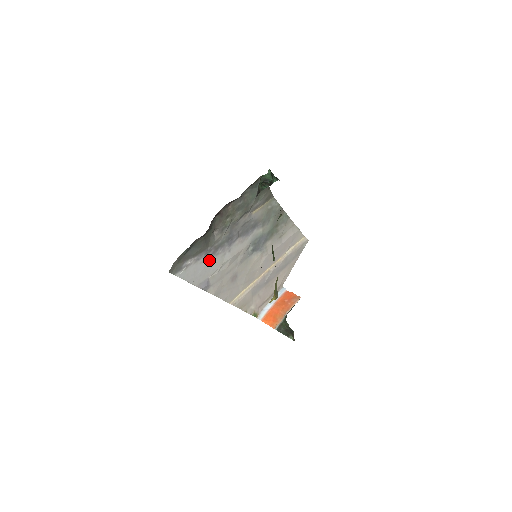
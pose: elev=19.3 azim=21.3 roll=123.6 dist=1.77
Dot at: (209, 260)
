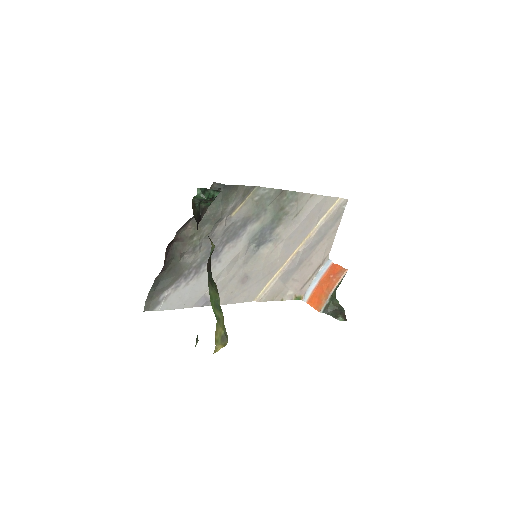
Dot at: (194, 281)
